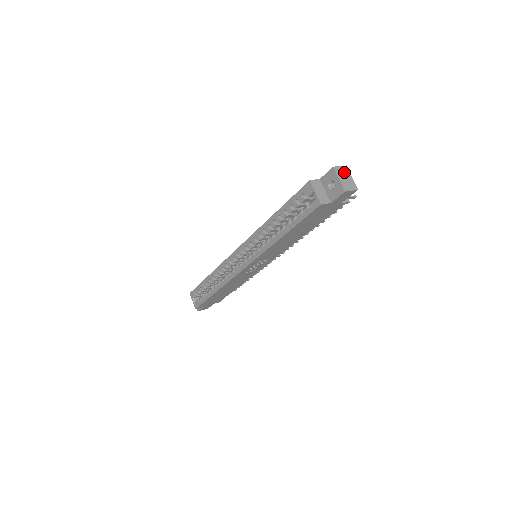
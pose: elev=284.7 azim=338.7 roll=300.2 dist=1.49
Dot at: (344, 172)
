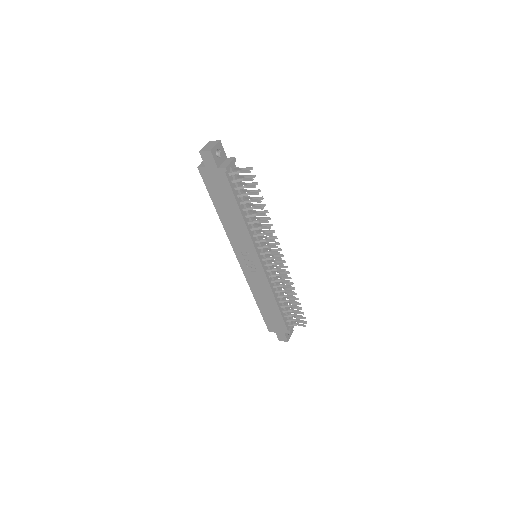
Dot at: (213, 143)
